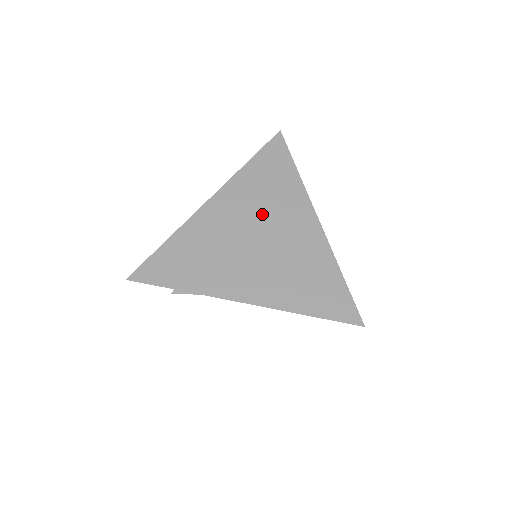
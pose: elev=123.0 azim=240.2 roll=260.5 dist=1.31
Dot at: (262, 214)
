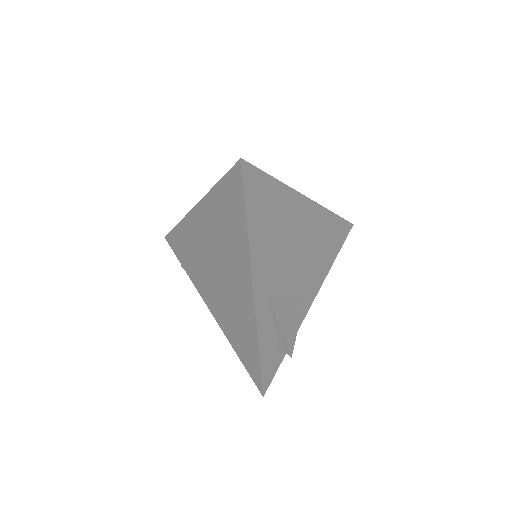
Dot at: (220, 249)
